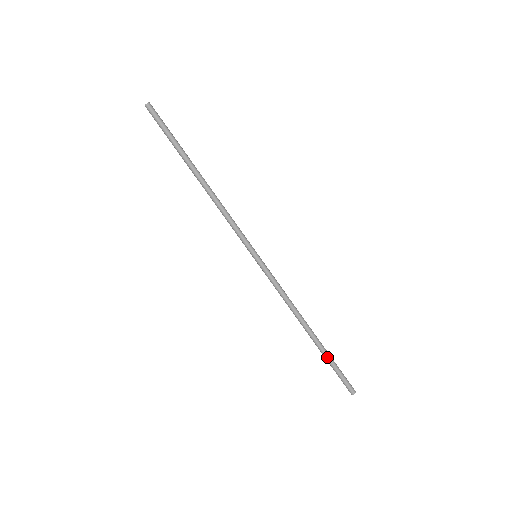
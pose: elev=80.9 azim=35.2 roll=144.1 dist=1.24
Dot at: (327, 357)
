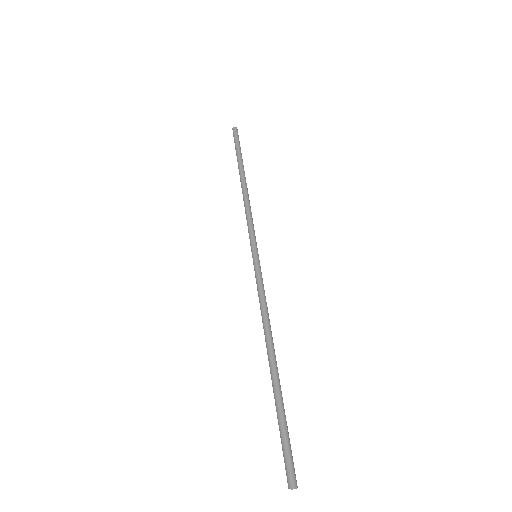
Dot at: (281, 404)
